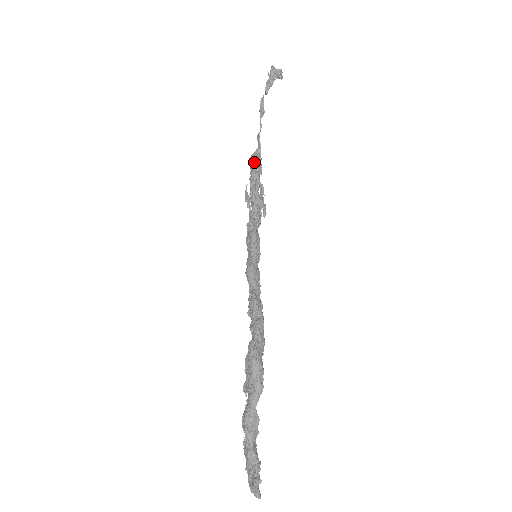
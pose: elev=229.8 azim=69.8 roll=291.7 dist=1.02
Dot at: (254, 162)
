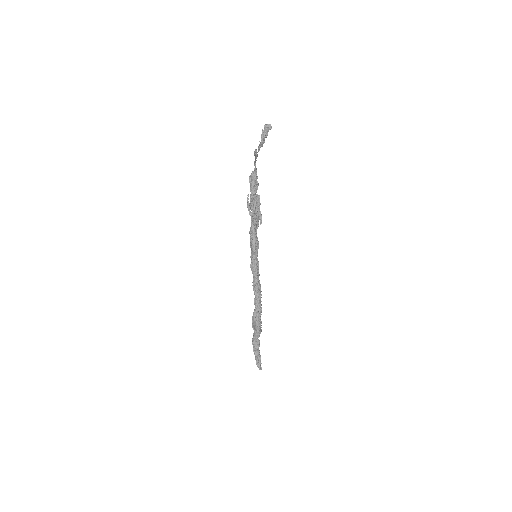
Dot at: (252, 187)
